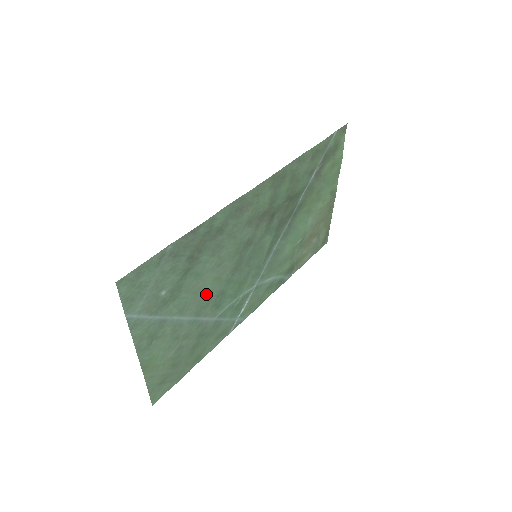
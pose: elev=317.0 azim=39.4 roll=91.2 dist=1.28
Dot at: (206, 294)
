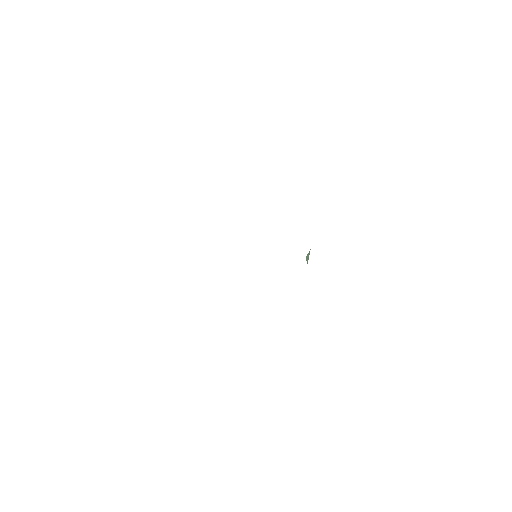
Dot at: occluded
